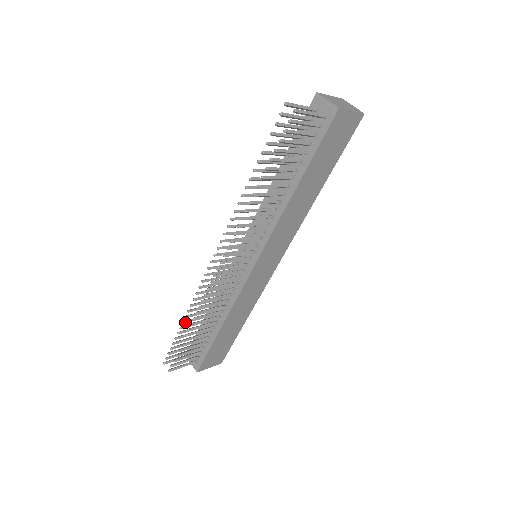
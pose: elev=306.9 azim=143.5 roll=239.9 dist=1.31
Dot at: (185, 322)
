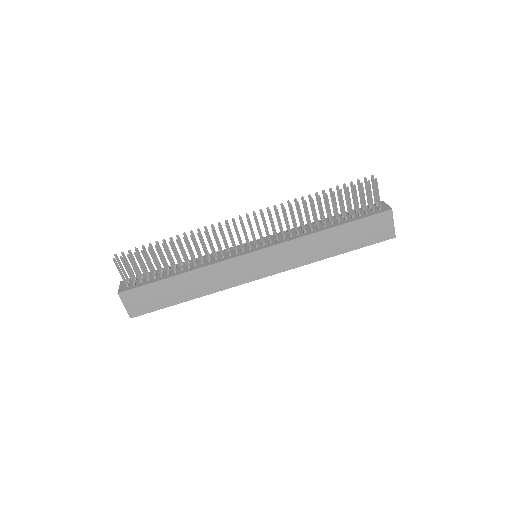
Dot at: (172, 239)
